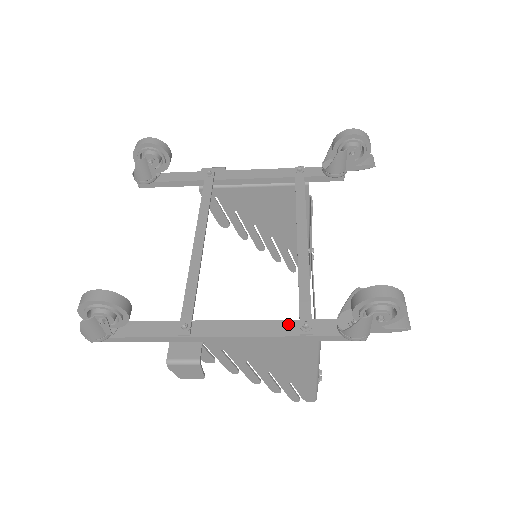
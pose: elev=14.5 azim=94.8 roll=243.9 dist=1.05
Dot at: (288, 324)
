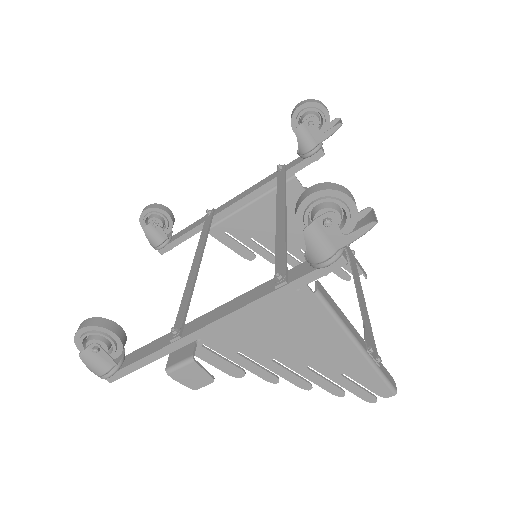
Dot at: (265, 285)
